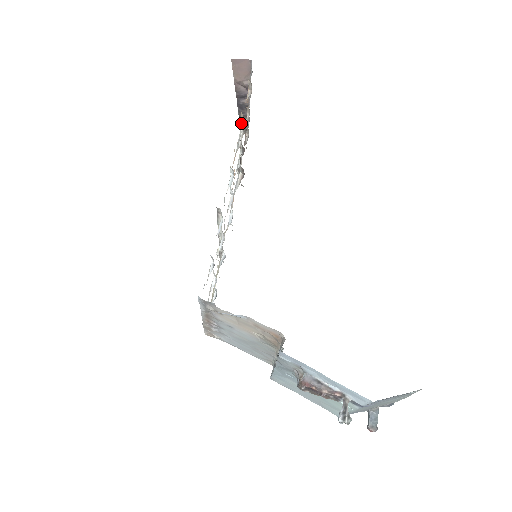
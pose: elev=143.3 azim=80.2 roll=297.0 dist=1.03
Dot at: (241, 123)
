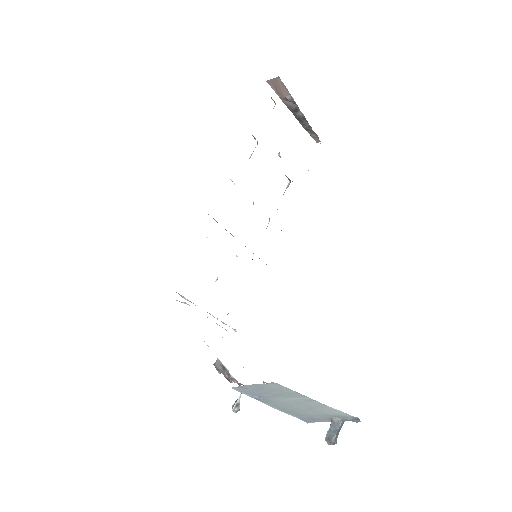
Dot at: occluded
